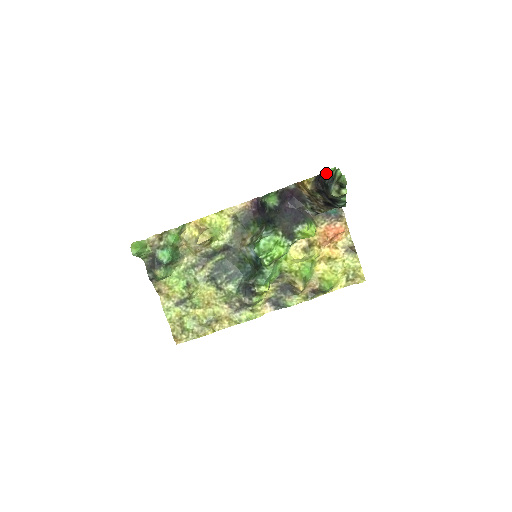
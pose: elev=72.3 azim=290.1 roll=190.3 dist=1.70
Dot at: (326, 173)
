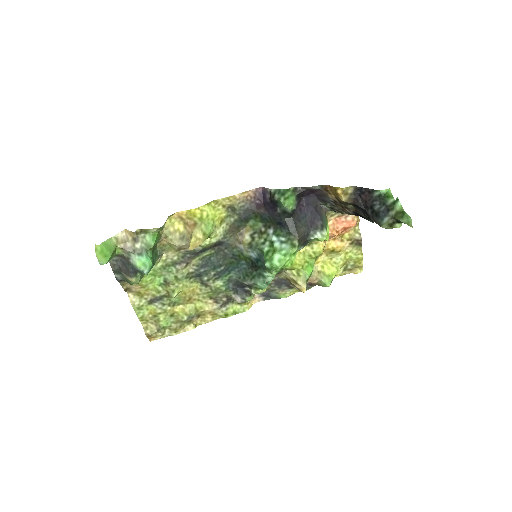
Dot at: (375, 193)
